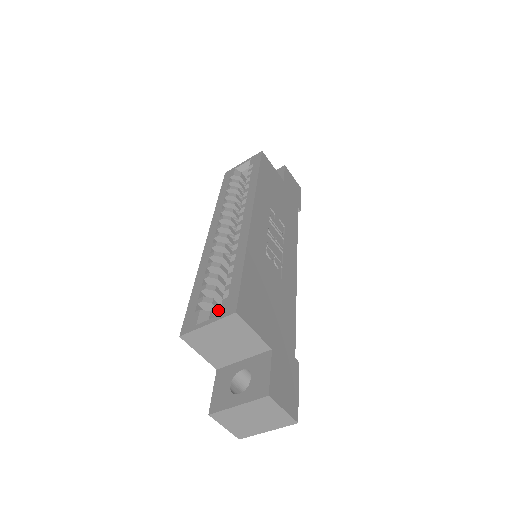
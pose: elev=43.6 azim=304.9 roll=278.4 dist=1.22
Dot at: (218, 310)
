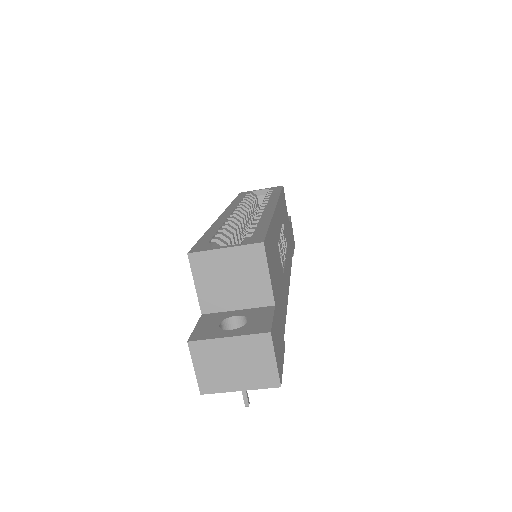
Dot at: occluded
